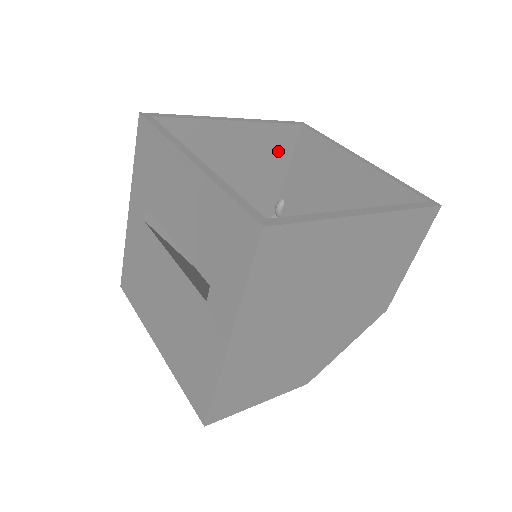
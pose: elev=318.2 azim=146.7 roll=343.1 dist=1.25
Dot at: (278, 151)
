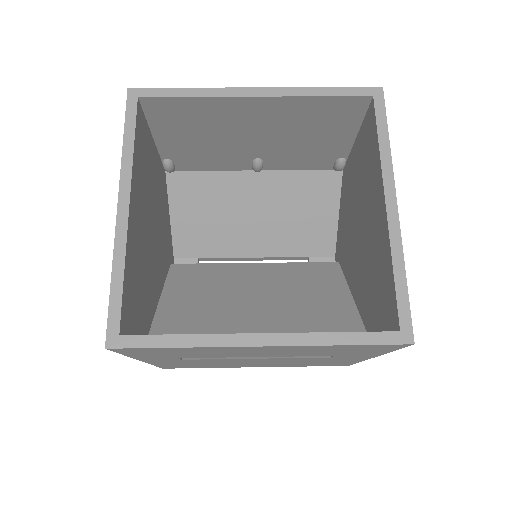
Dot at: (145, 147)
